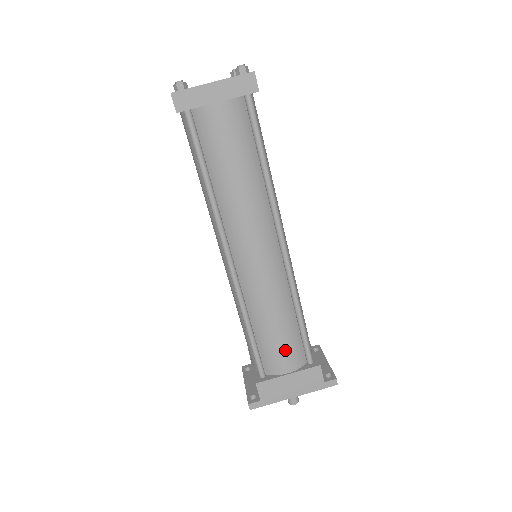
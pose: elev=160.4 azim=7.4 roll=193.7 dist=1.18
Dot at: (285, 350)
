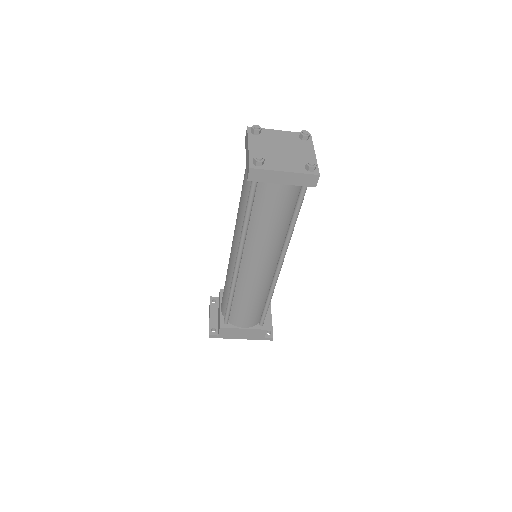
Dot at: (249, 317)
